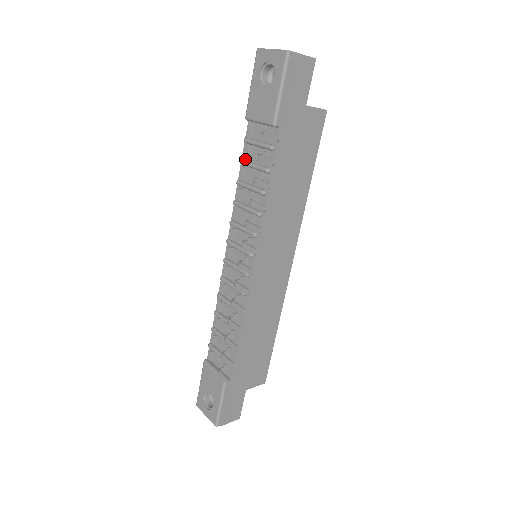
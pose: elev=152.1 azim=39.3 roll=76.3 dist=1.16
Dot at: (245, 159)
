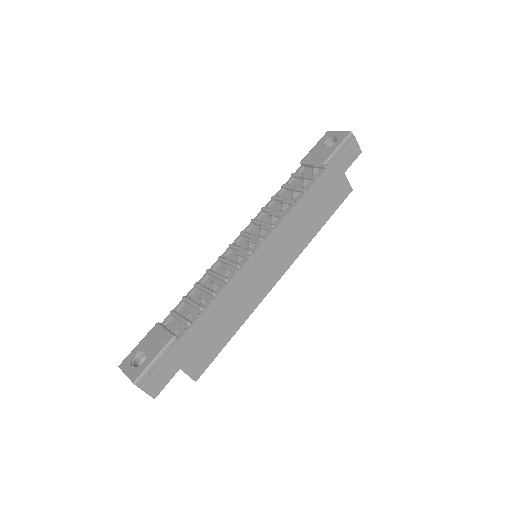
Dot at: (286, 185)
